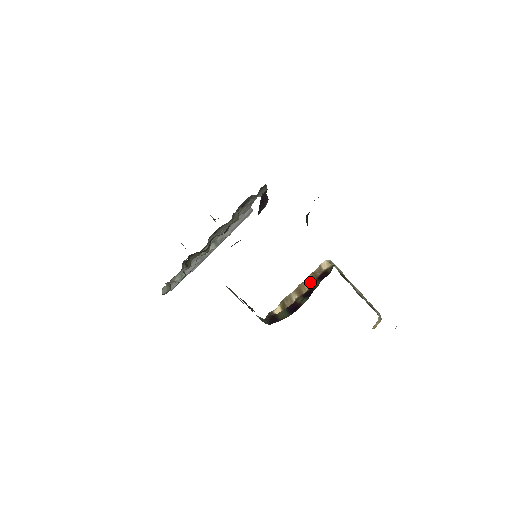
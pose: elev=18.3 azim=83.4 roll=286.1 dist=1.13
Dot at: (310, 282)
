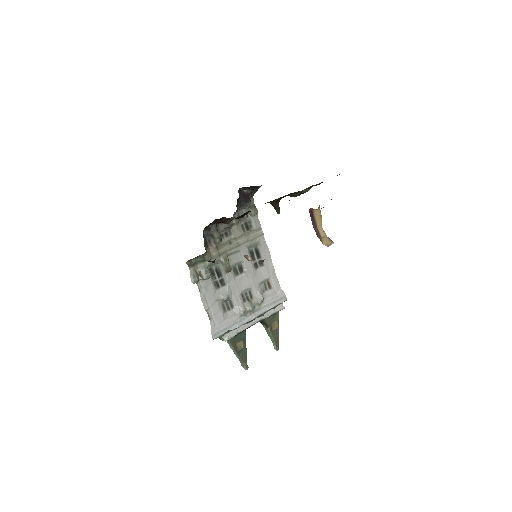
Dot at: occluded
